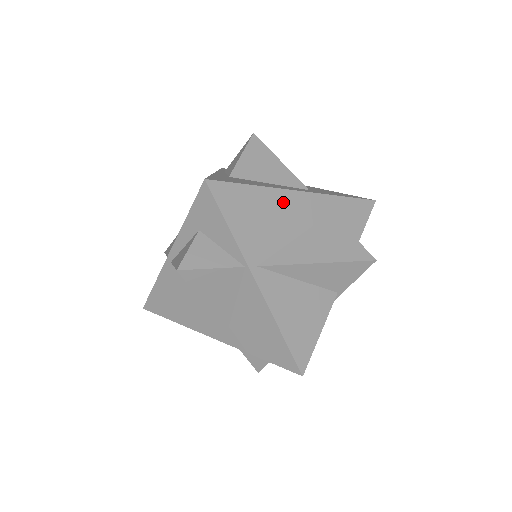
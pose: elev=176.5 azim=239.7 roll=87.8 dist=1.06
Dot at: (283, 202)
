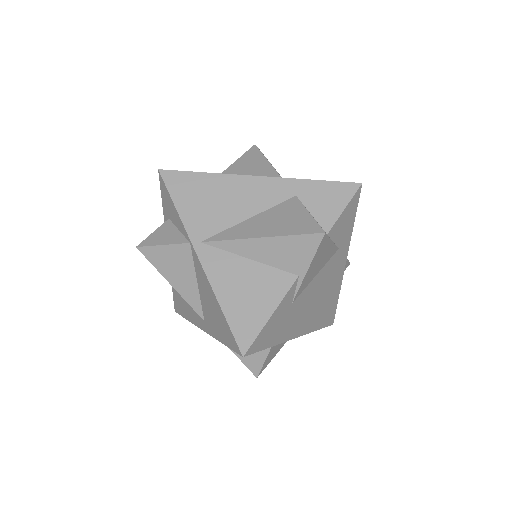
Dot at: (237, 186)
